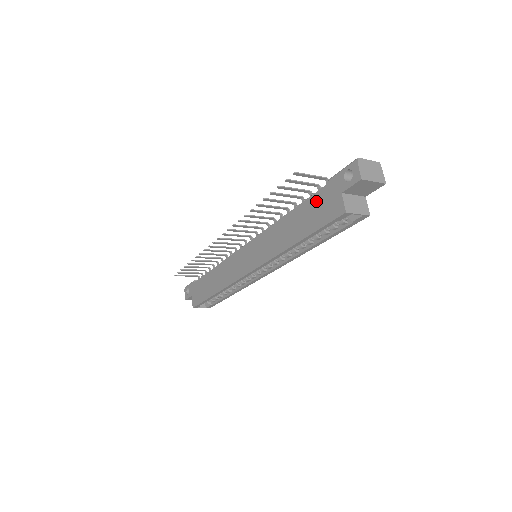
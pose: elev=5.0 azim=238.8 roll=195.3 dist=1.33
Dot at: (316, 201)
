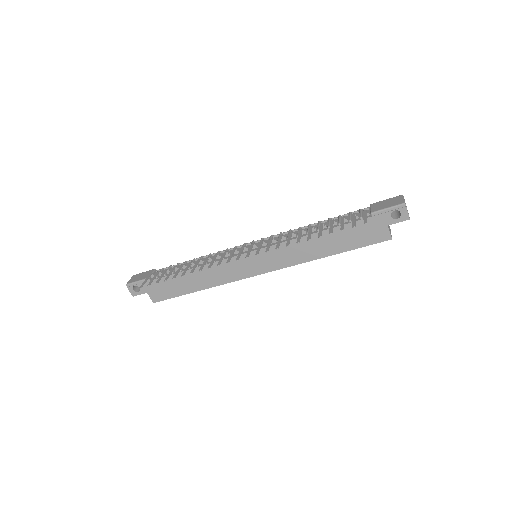
Dot at: (357, 228)
